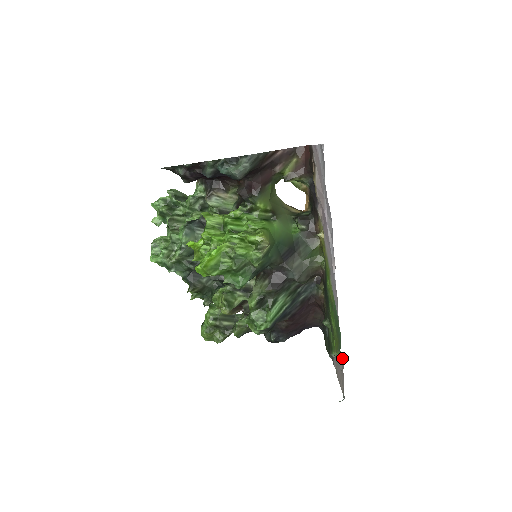
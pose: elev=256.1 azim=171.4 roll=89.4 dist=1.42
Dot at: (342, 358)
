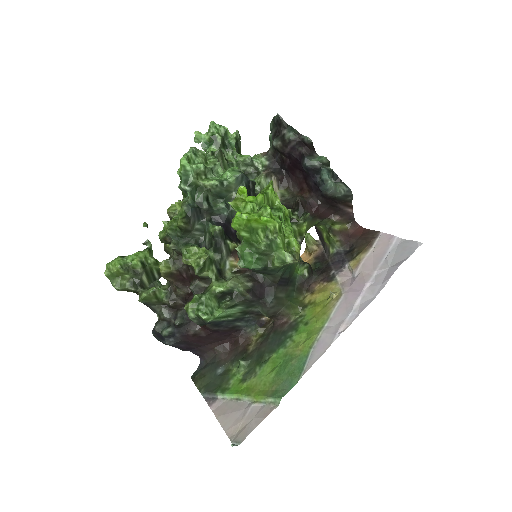
Dot at: (267, 406)
